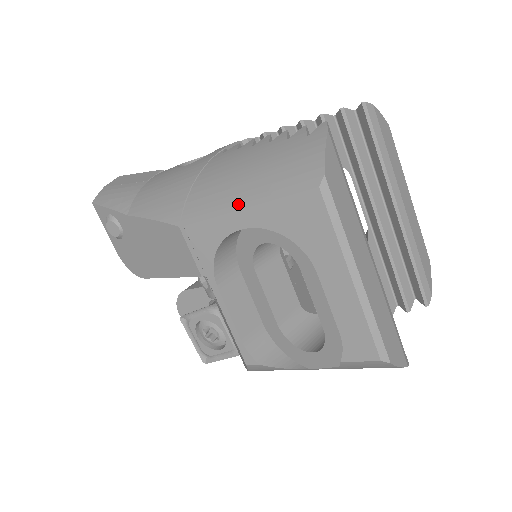
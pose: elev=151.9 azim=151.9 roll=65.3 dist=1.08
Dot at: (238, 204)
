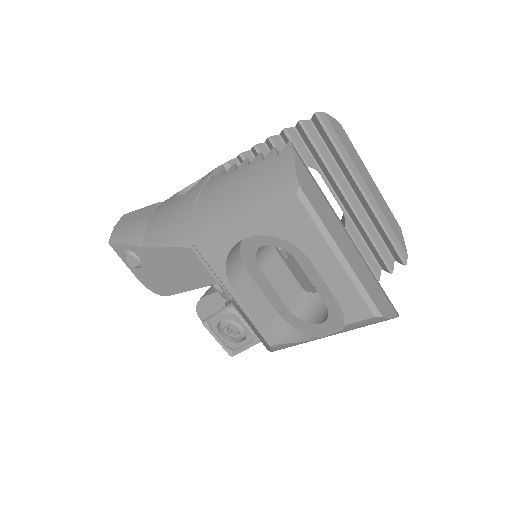
Dot at: (236, 220)
